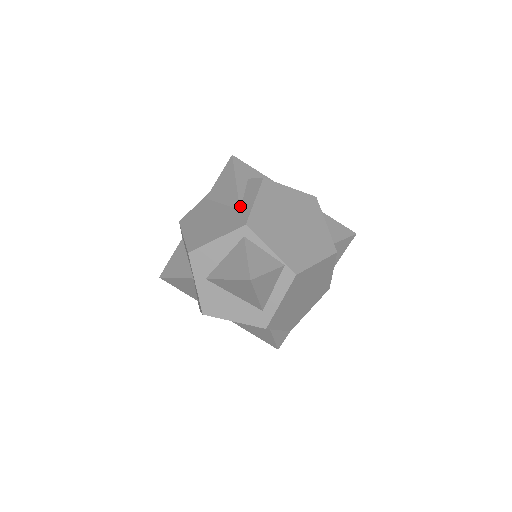
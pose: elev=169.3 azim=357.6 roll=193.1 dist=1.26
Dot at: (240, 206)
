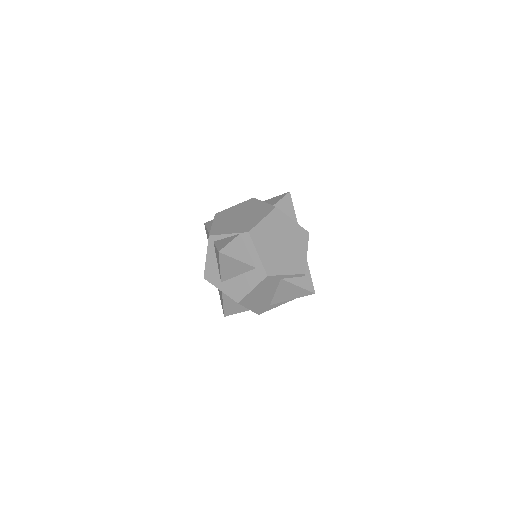
Dot at: occluded
